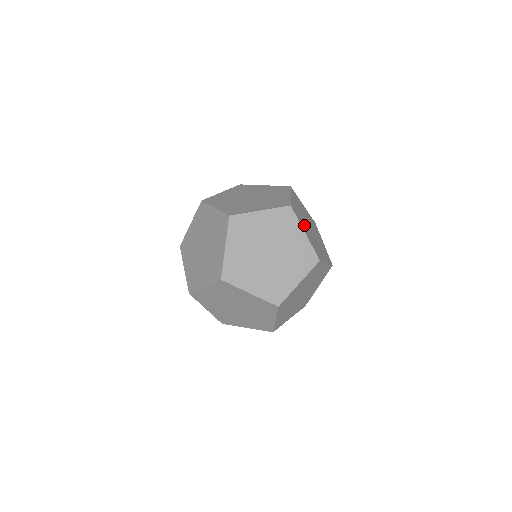
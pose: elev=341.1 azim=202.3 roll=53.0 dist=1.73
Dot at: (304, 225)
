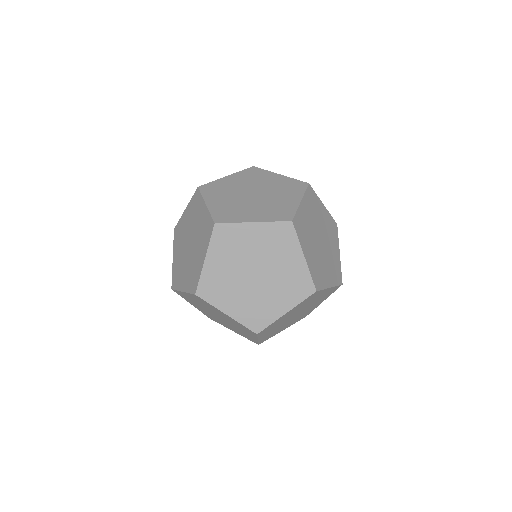
Dot at: occluded
